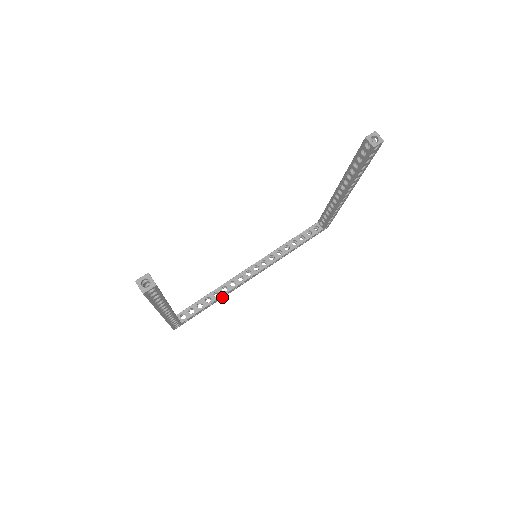
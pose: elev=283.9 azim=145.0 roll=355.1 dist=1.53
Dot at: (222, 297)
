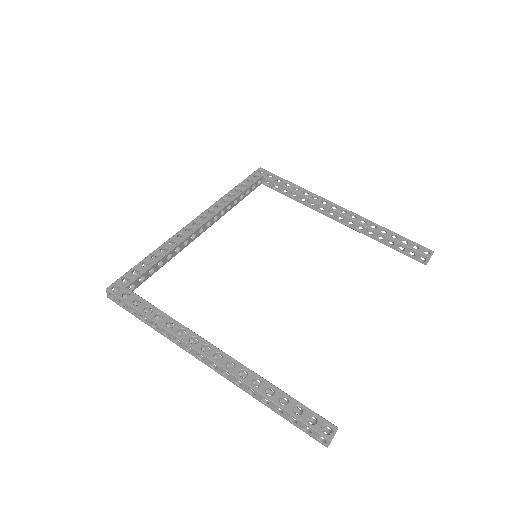
Dot at: occluded
